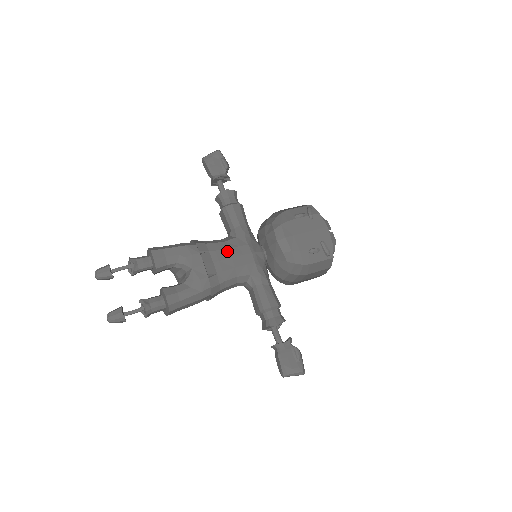
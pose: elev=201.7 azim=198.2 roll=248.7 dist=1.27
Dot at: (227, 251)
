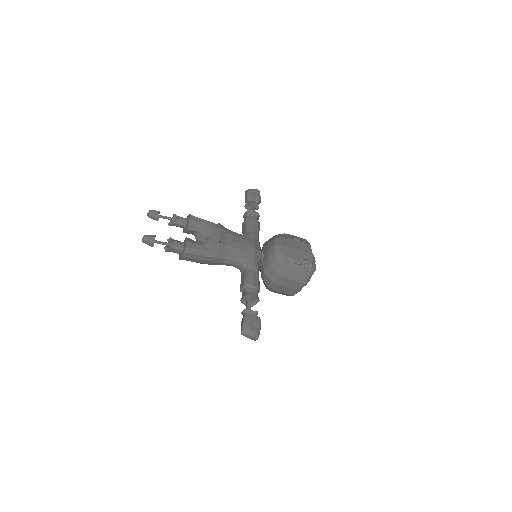
Dot at: (238, 238)
